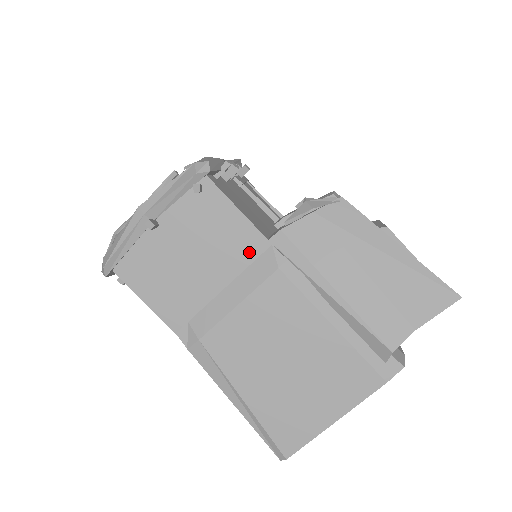
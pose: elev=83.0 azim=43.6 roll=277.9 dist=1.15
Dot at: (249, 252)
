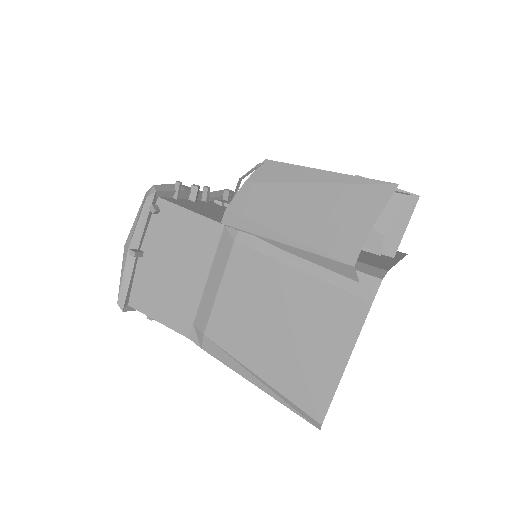
Dot at: (211, 241)
